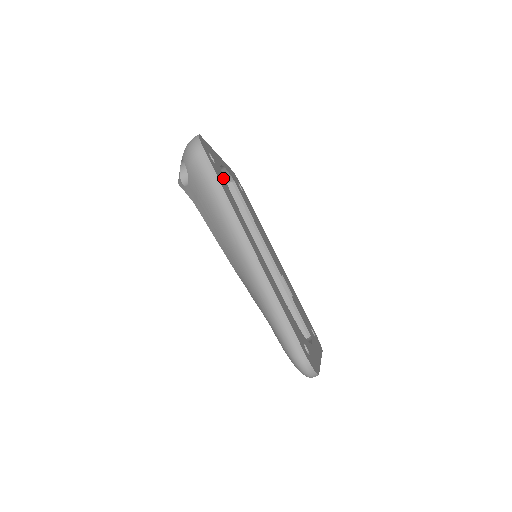
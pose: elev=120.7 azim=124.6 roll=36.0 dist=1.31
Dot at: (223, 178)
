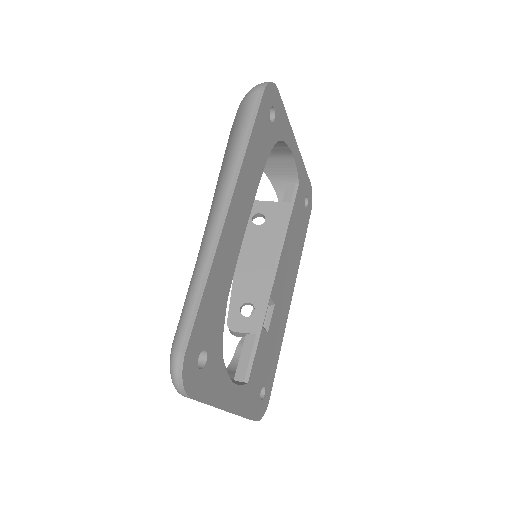
Dot at: (270, 142)
